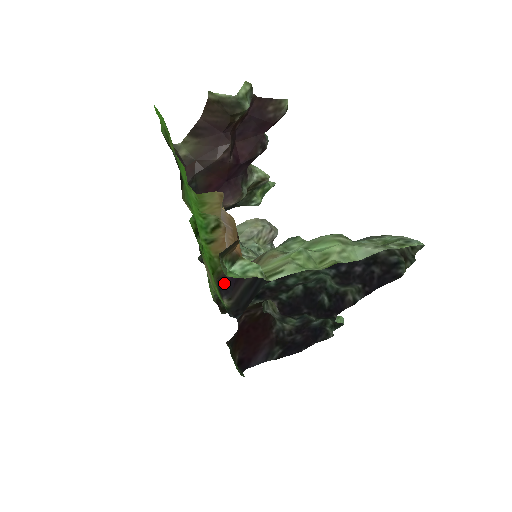
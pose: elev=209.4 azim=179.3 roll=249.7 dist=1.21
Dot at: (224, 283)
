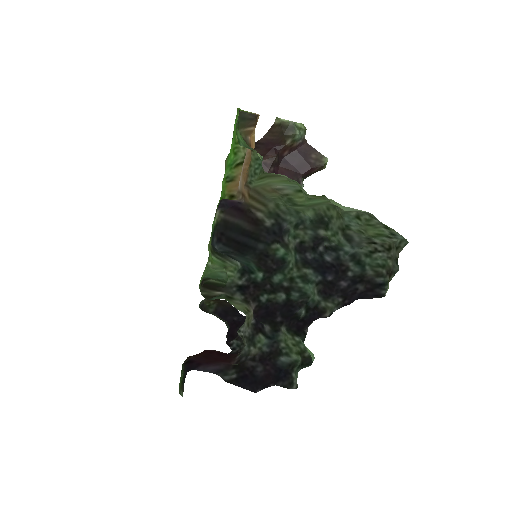
Dot at: (225, 201)
